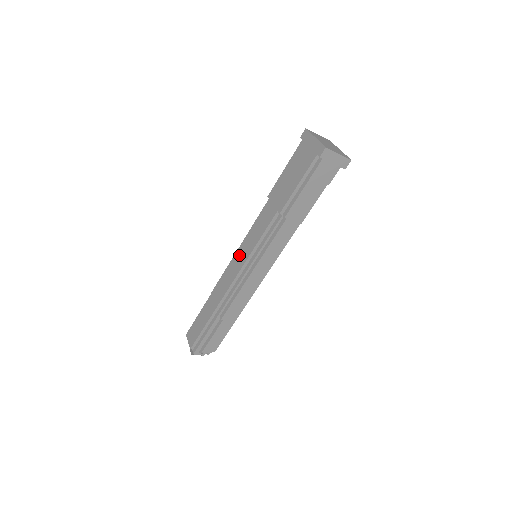
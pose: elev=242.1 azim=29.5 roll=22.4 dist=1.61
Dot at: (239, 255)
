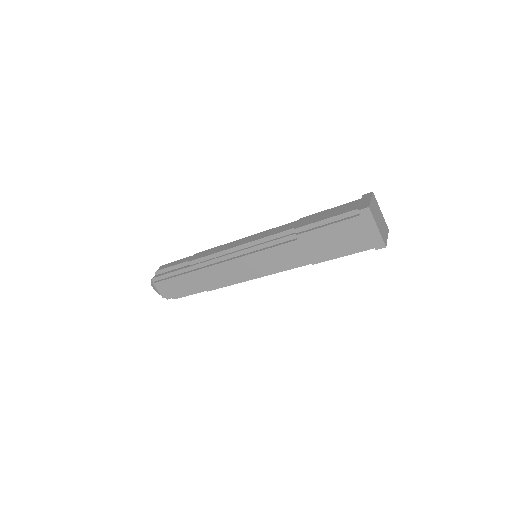
Dot at: (244, 263)
